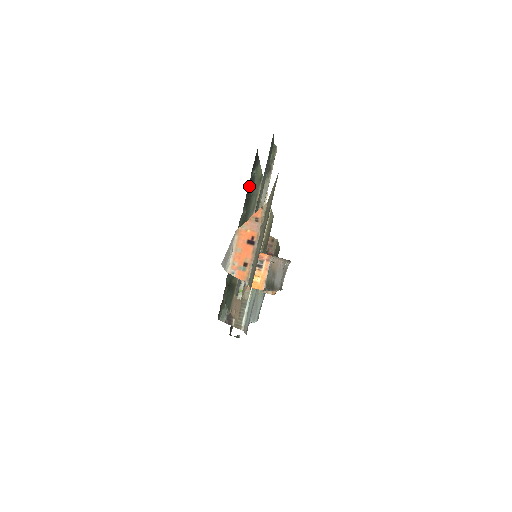
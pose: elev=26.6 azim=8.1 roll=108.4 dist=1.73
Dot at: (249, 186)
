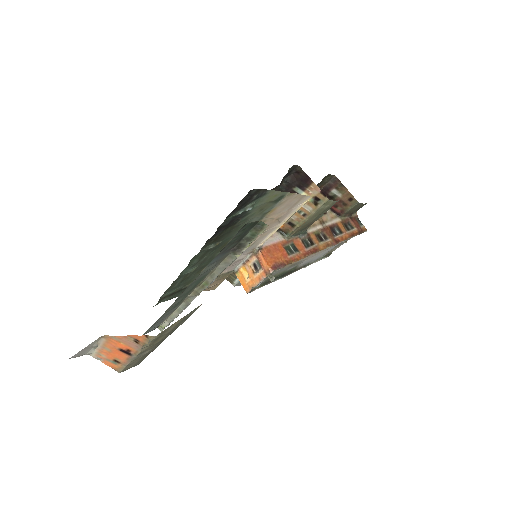
Dot at: (223, 226)
